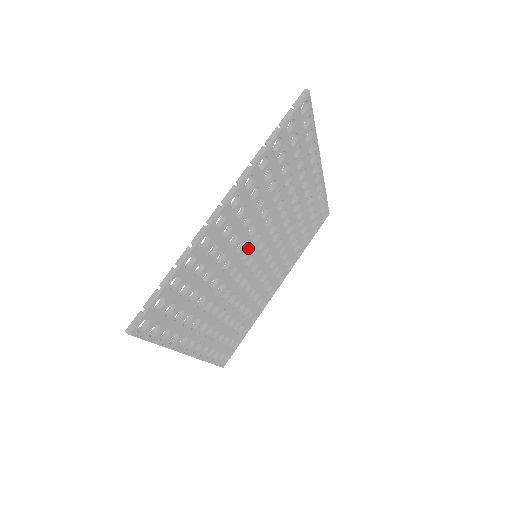
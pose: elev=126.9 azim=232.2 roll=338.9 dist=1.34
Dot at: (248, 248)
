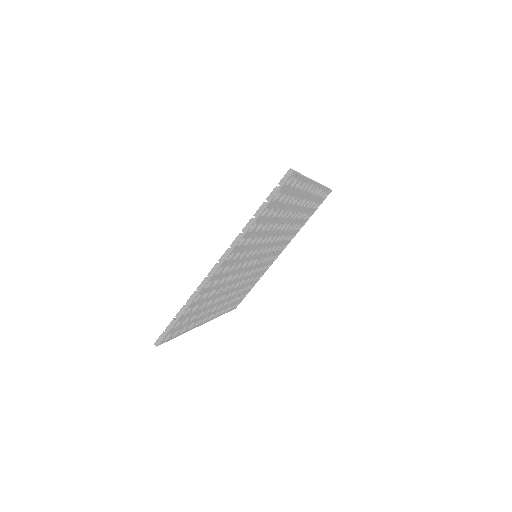
Dot at: (247, 261)
